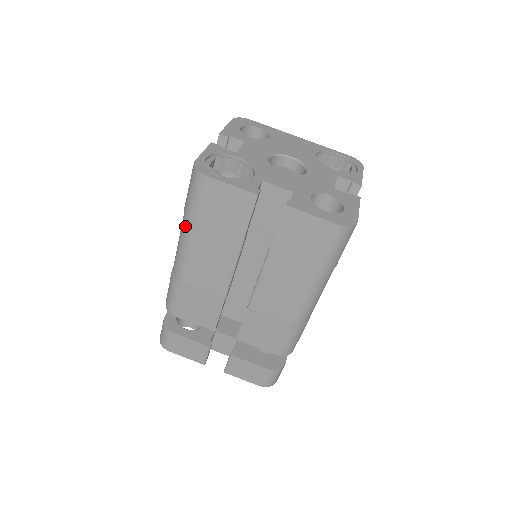
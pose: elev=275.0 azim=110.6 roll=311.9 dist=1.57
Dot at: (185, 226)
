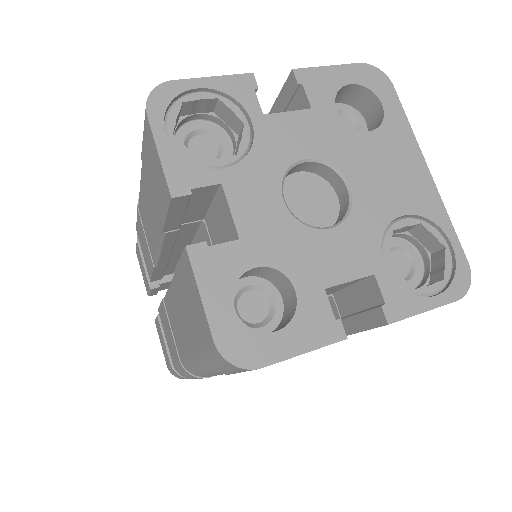
Dot at: occluded
